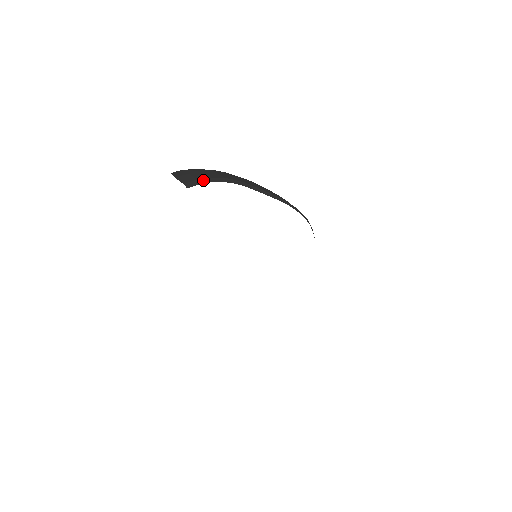
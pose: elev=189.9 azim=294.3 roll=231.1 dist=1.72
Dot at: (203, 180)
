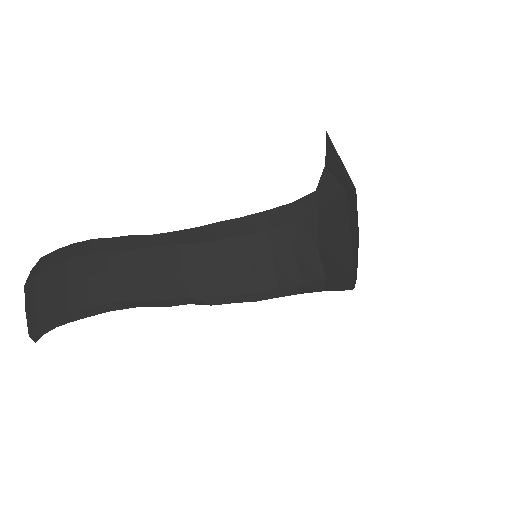
Dot at: (45, 326)
